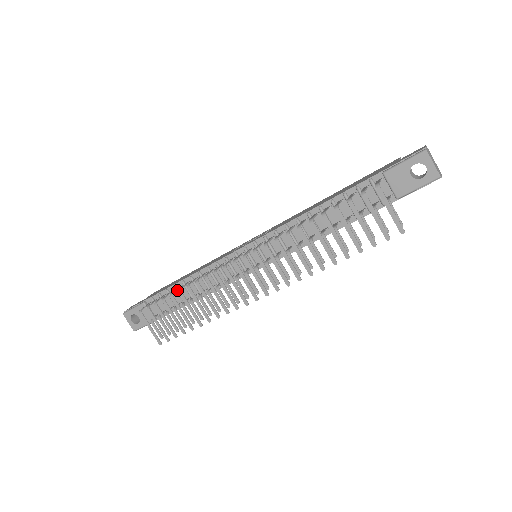
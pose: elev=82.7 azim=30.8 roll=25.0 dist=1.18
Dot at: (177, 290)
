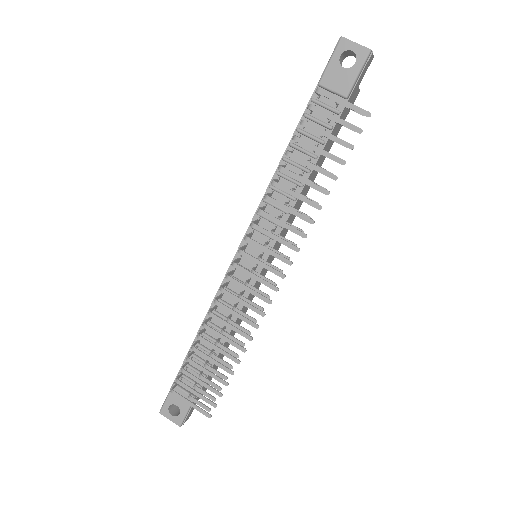
Dot at: (199, 345)
